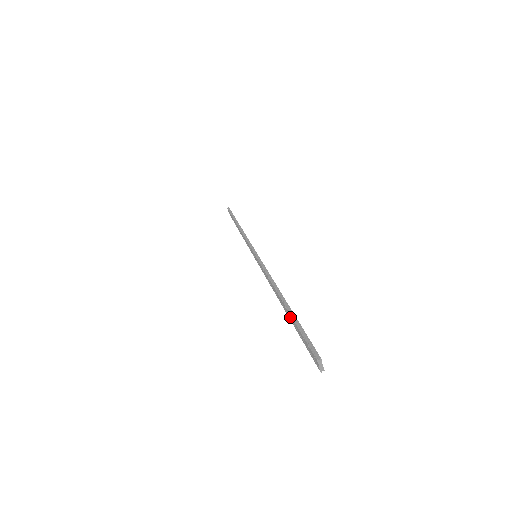
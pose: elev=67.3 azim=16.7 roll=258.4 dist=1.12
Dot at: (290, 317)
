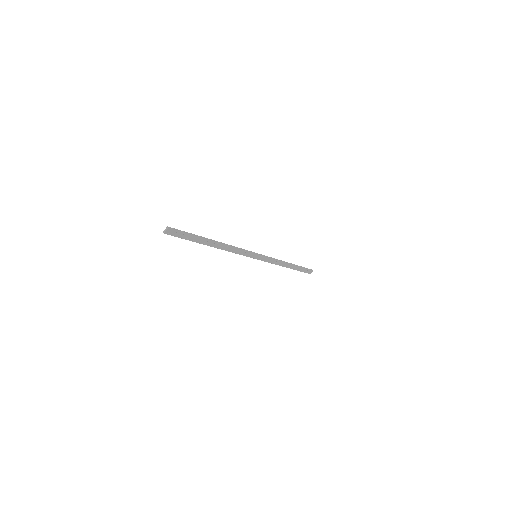
Dot at: (200, 239)
